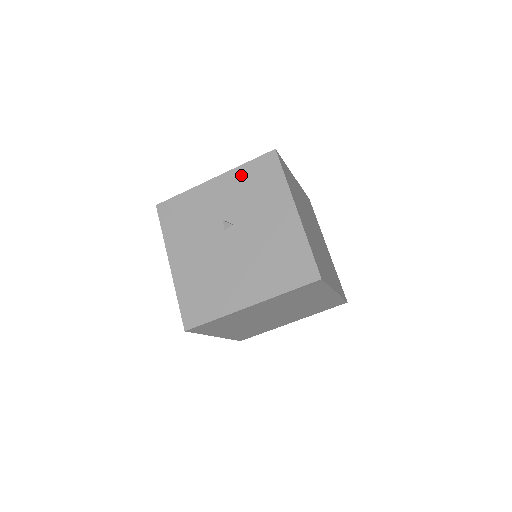
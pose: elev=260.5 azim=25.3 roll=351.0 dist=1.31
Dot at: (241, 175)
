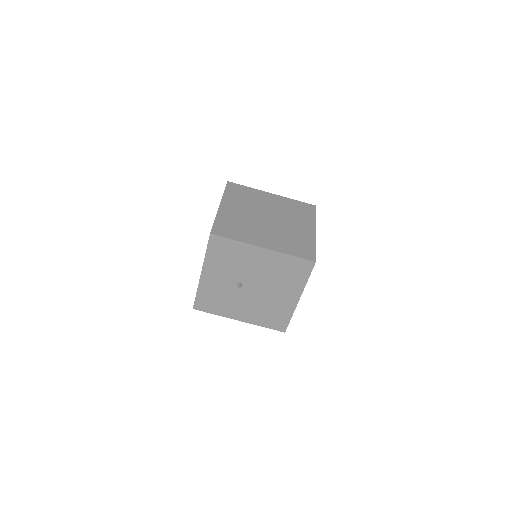
Dot at: (212, 260)
